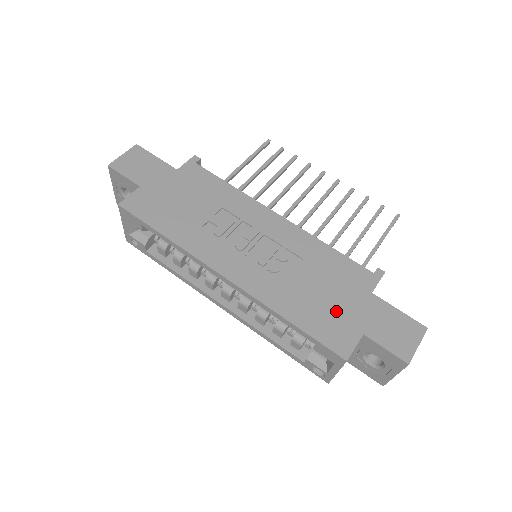
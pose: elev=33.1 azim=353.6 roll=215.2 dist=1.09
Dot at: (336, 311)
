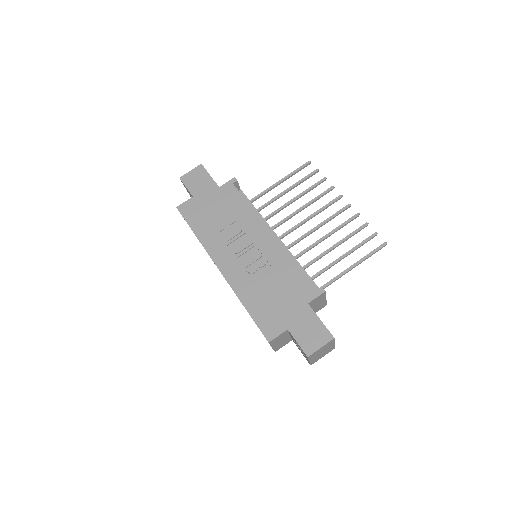
Dot at: (277, 309)
